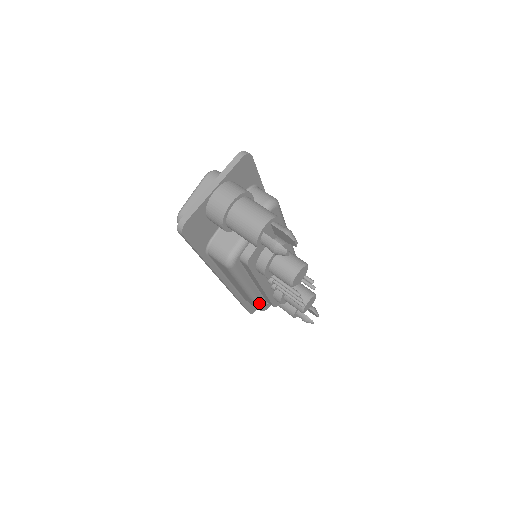
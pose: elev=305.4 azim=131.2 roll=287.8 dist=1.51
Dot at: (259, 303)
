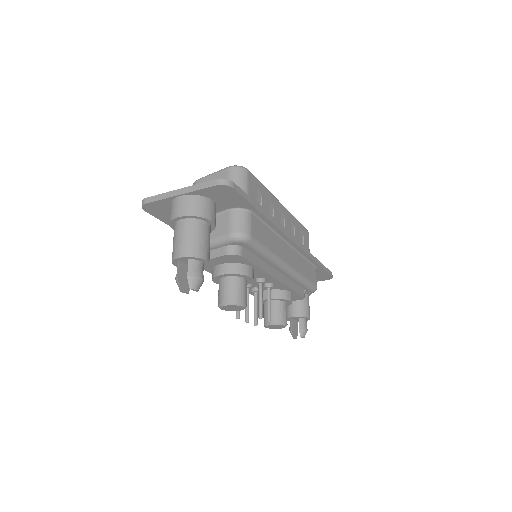
Dot at: occluded
